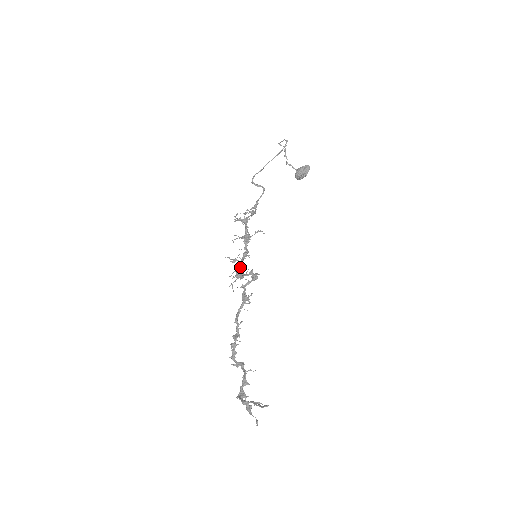
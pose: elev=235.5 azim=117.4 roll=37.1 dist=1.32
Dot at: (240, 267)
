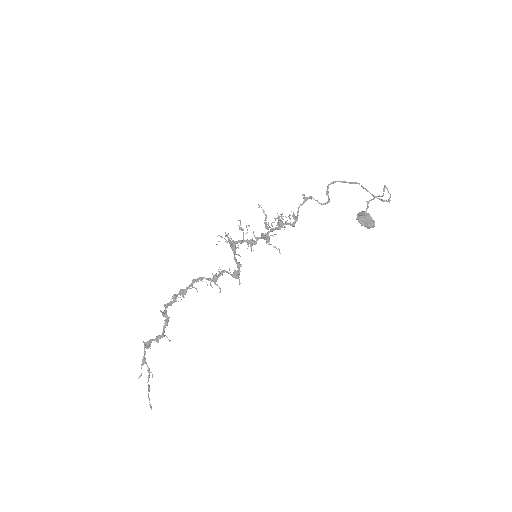
Dot at: occluded
